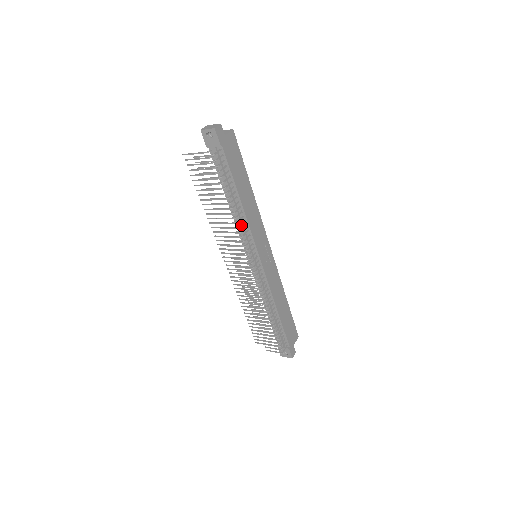
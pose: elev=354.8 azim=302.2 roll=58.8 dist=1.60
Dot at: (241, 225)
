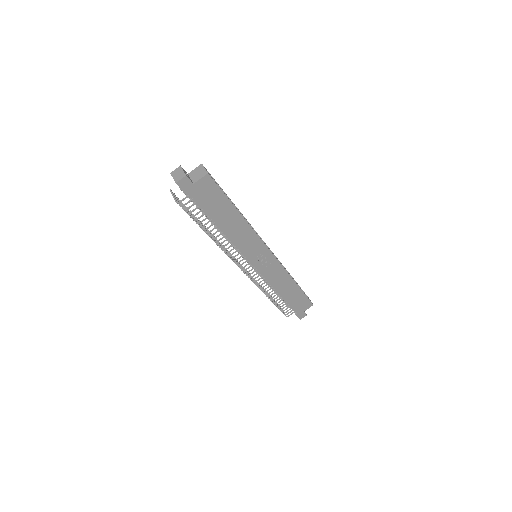
Dot at: (224, 246)
